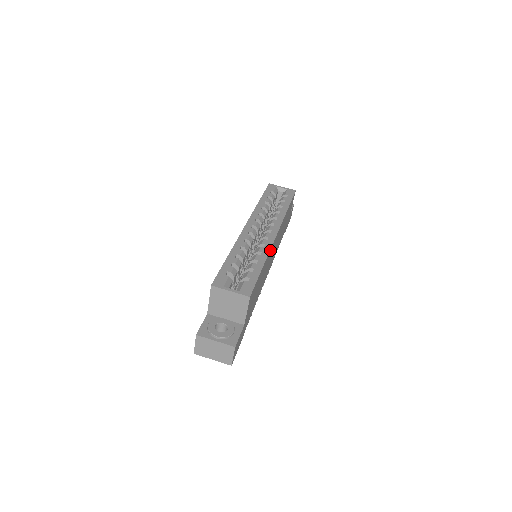
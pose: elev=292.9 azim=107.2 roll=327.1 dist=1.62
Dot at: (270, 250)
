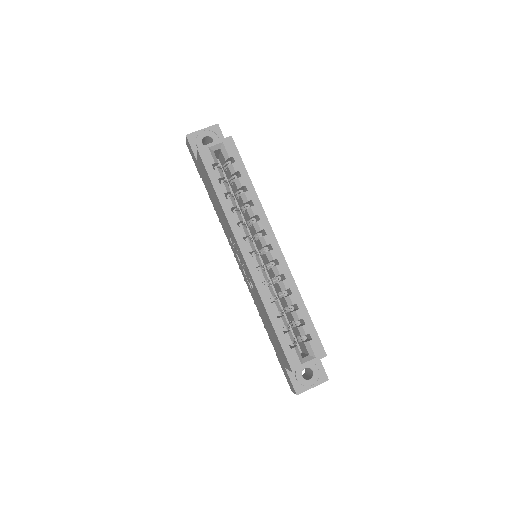
Dot at: (291, 275)
